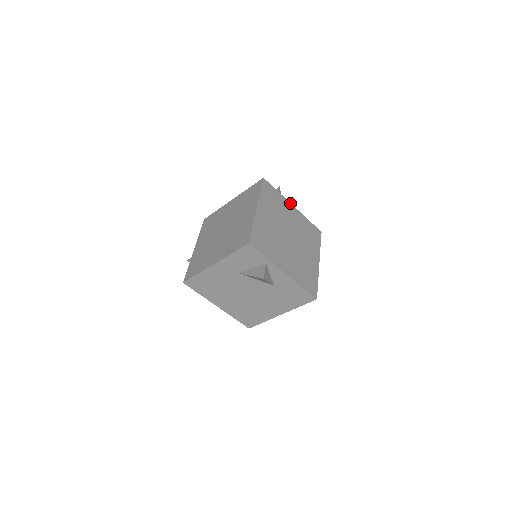
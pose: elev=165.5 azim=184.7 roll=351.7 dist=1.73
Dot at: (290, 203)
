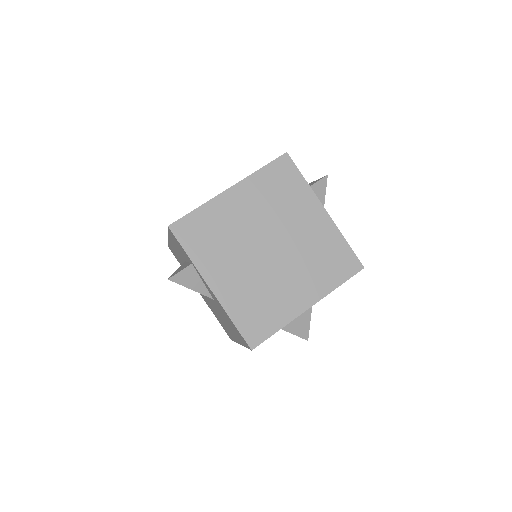
Dot at: (320, 203)
